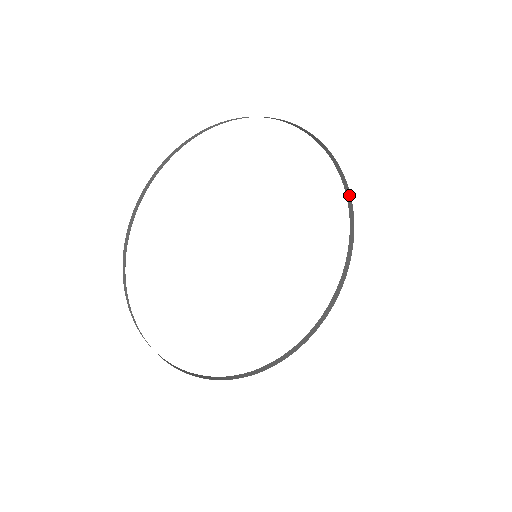
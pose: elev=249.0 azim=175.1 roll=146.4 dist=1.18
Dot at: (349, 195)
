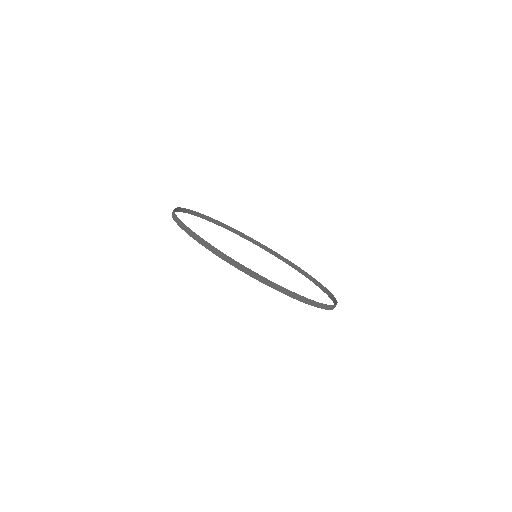
Dot at: (236, 231)
